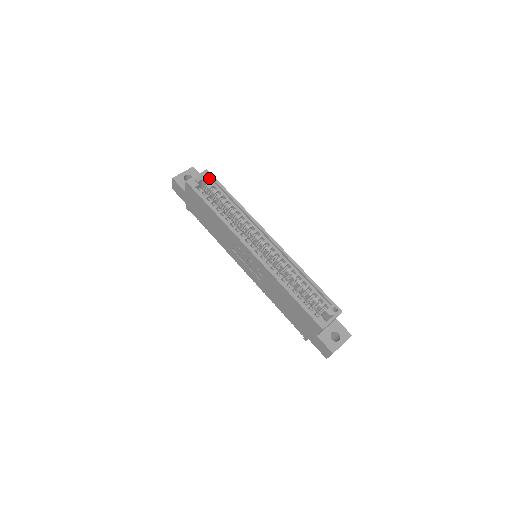
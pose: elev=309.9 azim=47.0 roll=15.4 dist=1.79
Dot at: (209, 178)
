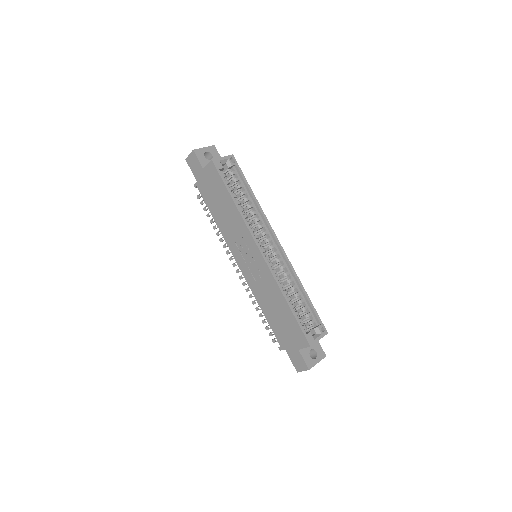
Dot at: (234, 164)
